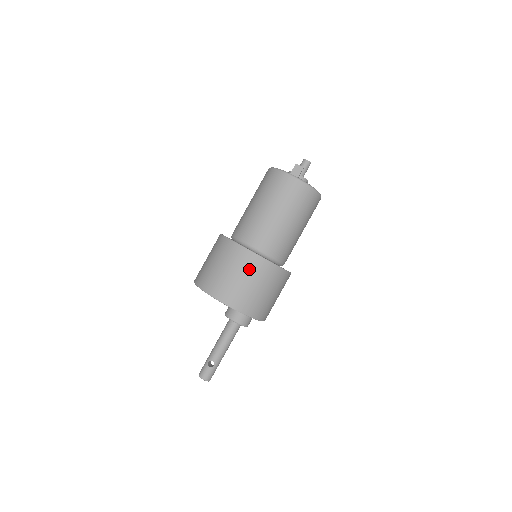
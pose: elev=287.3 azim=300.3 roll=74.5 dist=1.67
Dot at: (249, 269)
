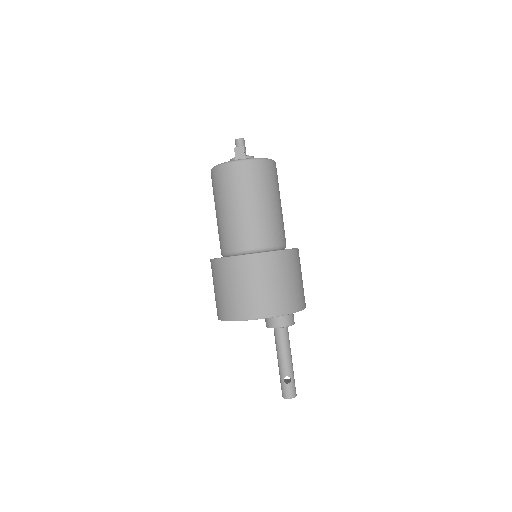
Dot at: (263, 271)
